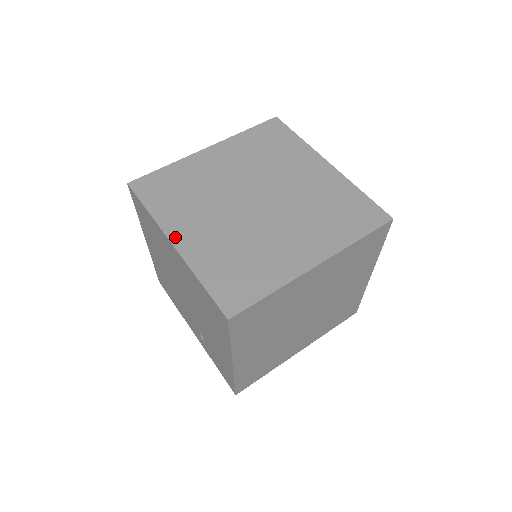
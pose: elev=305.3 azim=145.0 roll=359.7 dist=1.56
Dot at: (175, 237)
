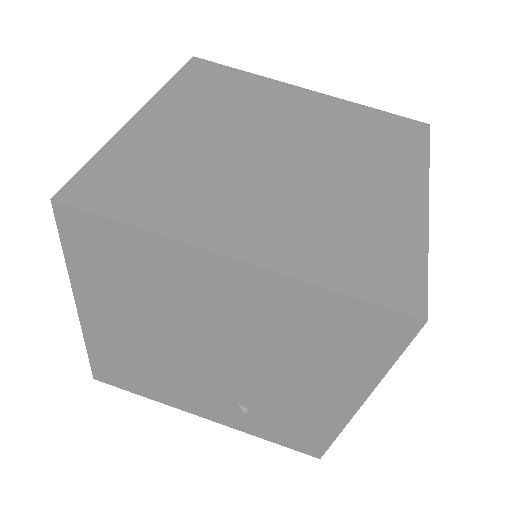
Dot at: (226, 246)
